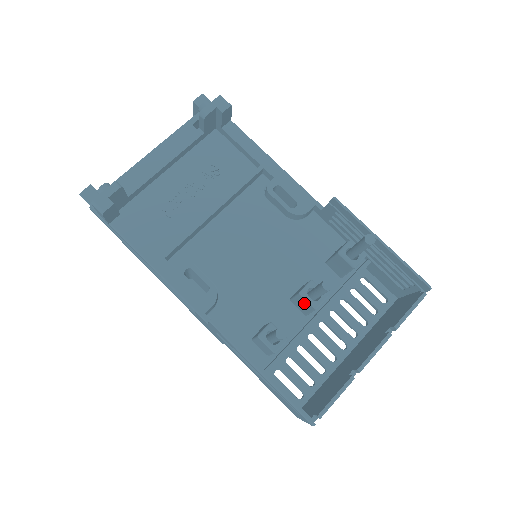
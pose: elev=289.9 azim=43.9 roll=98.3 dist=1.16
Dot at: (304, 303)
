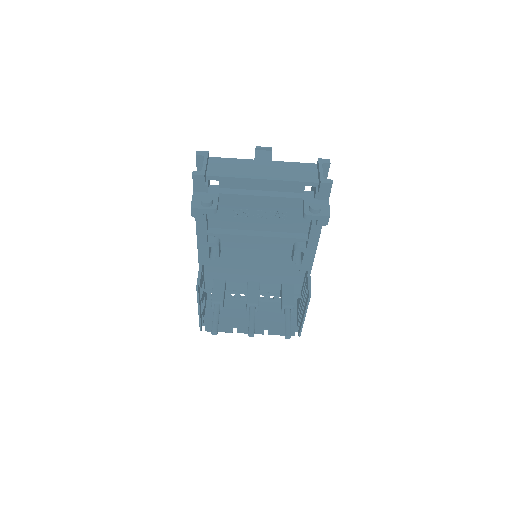
Dot at: occluded
